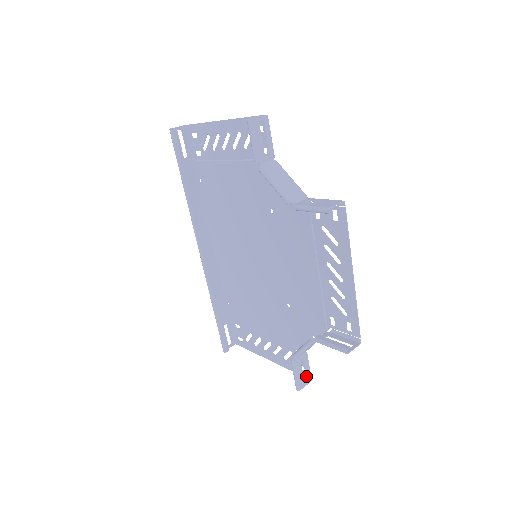
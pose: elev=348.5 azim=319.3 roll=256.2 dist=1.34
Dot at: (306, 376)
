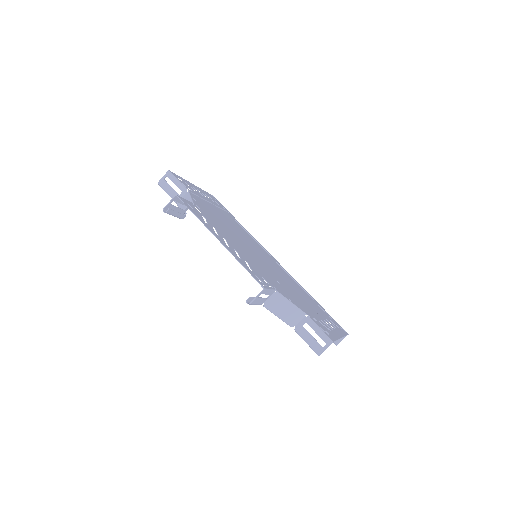
Dot at: (332, 340)
